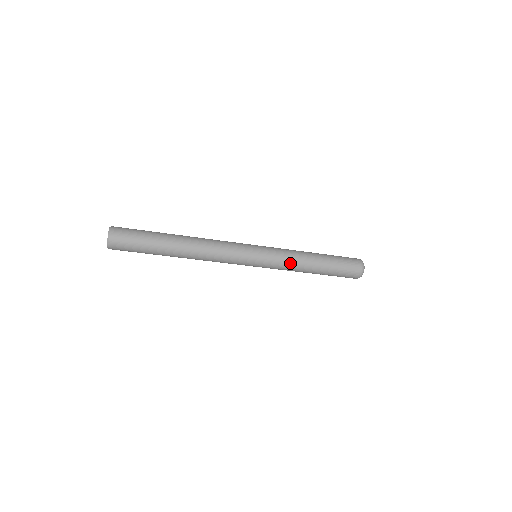
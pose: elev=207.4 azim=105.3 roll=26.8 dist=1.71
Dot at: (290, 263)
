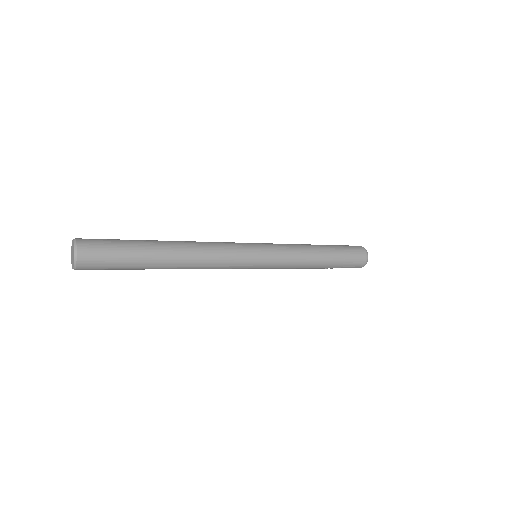
Dot at: (296, 260)
